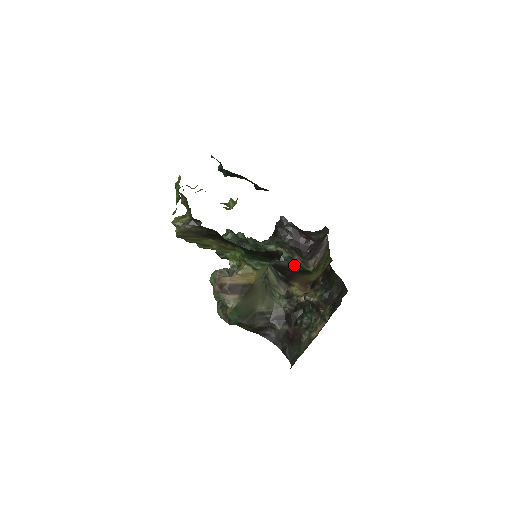
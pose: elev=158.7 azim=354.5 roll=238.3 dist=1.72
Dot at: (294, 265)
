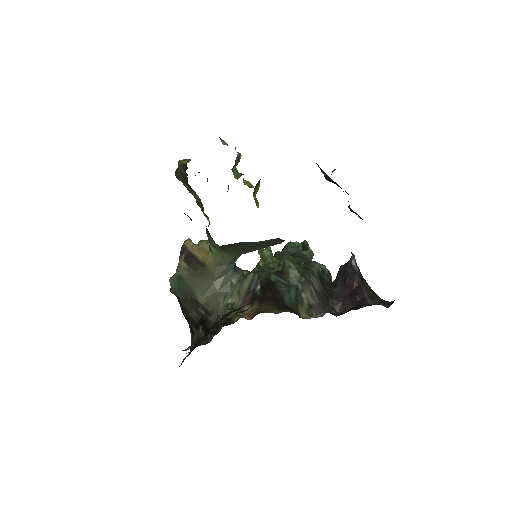
Dot at: (290, 297)
